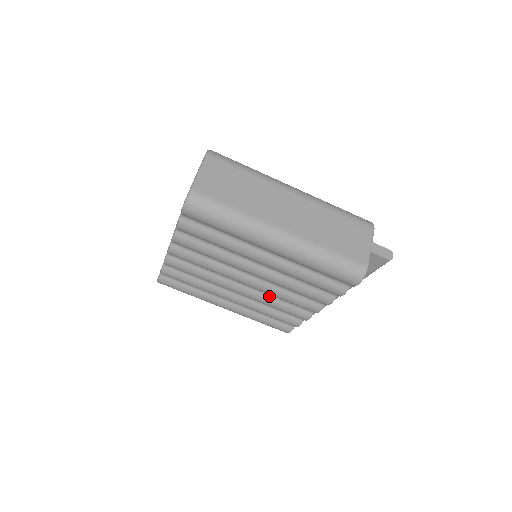
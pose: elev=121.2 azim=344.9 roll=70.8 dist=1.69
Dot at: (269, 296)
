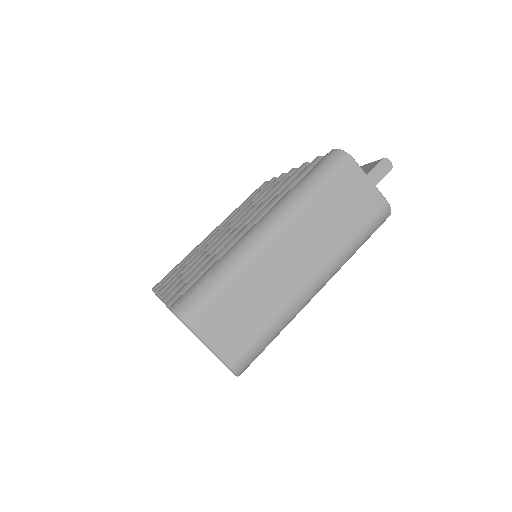
Dot at: occluded
